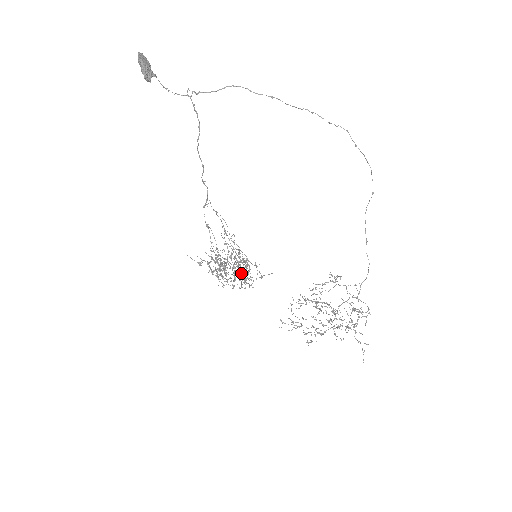
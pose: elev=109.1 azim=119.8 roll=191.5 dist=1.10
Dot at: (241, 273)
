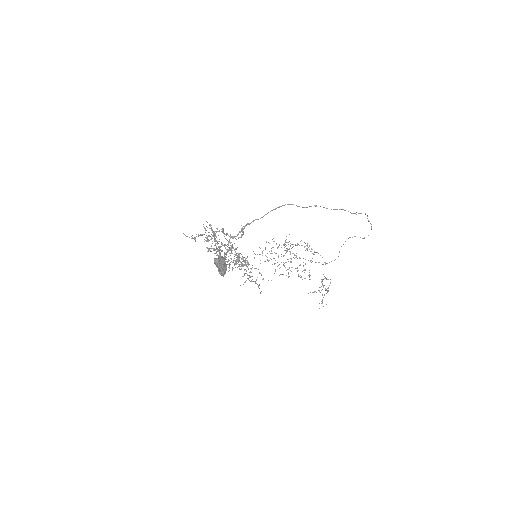
Dot at: occluded
